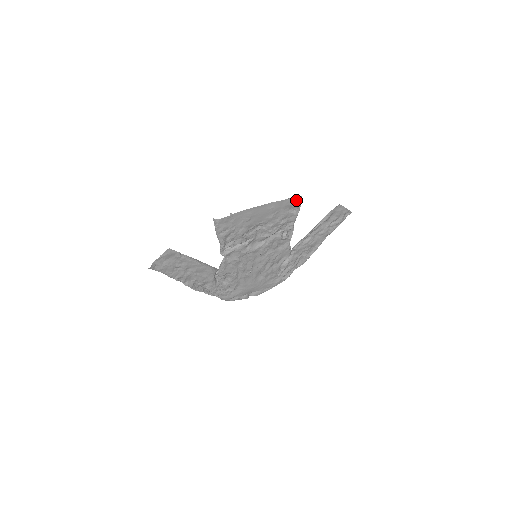
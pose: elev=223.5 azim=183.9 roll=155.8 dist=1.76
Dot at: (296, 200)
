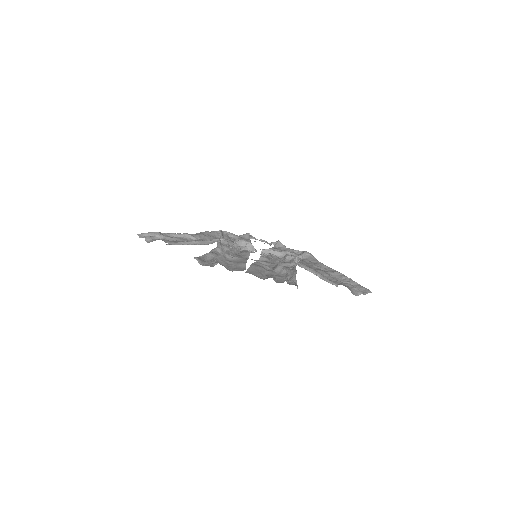
Dot at: occluded
